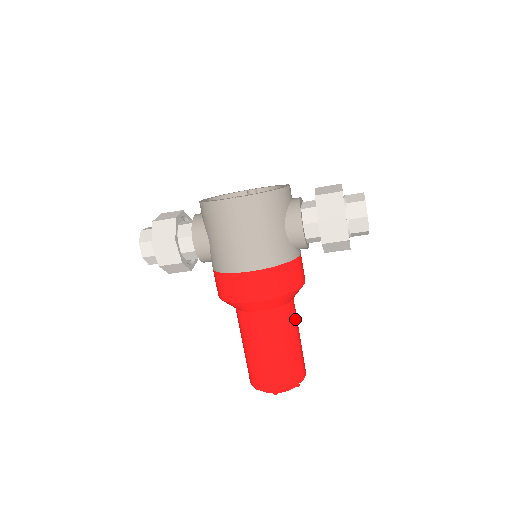
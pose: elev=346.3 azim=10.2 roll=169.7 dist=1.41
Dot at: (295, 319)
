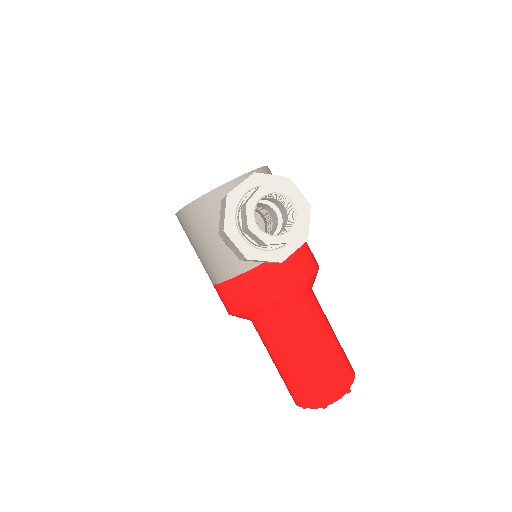
Dot at: (297, 332)
